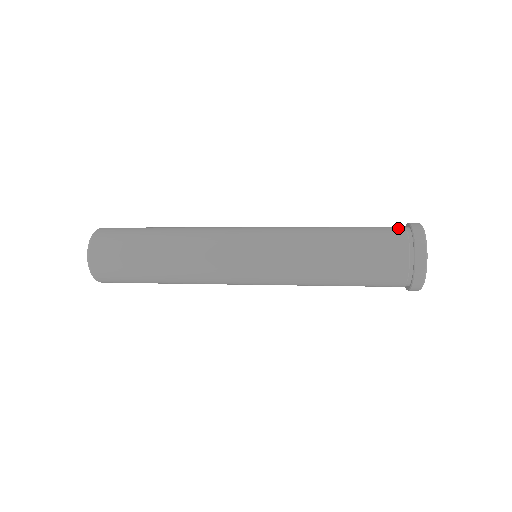
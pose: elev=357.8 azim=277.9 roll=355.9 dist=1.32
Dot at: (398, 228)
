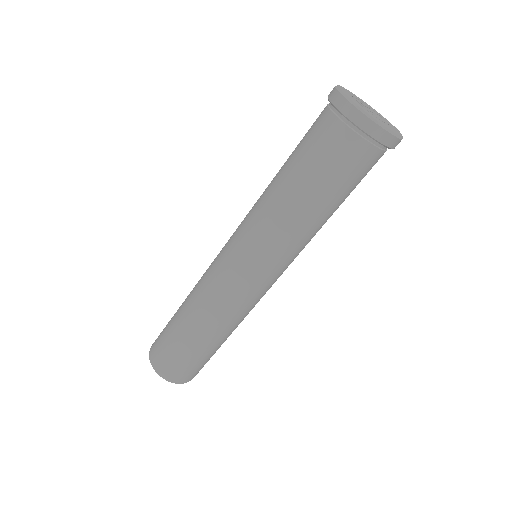
Dot at: occluded
